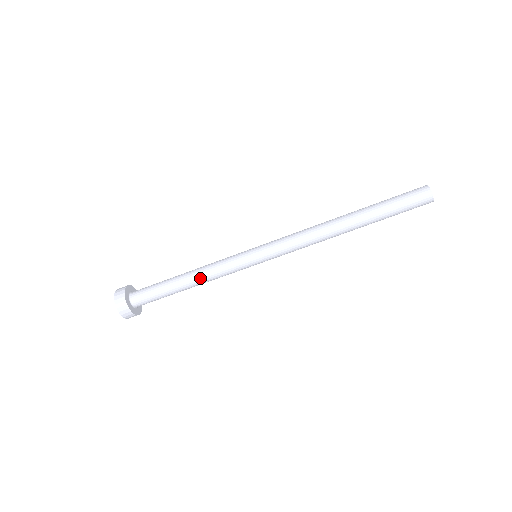
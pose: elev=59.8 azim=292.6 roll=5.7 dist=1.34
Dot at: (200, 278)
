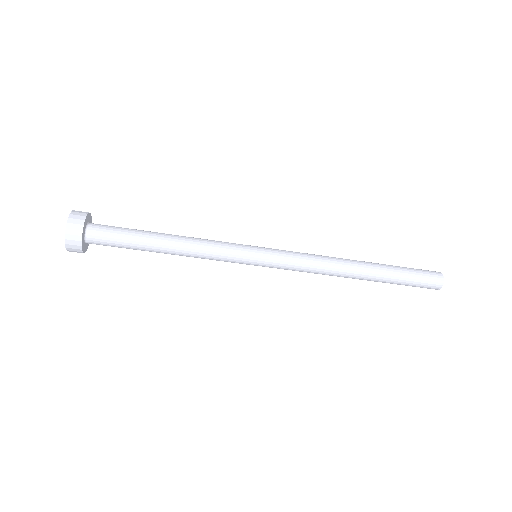
Dot at: occluded
